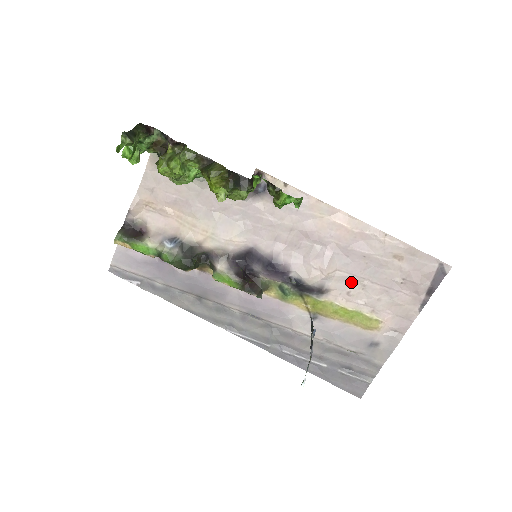
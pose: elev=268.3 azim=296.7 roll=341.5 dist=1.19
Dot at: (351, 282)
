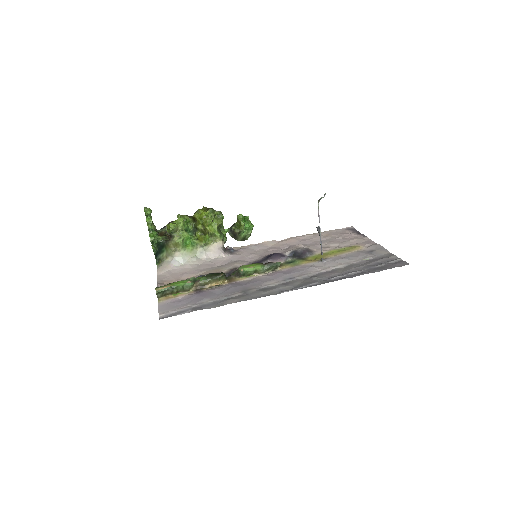
Dot at: (320, 247)
